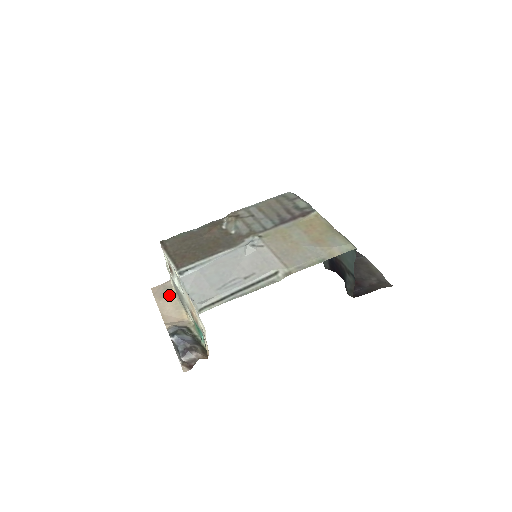
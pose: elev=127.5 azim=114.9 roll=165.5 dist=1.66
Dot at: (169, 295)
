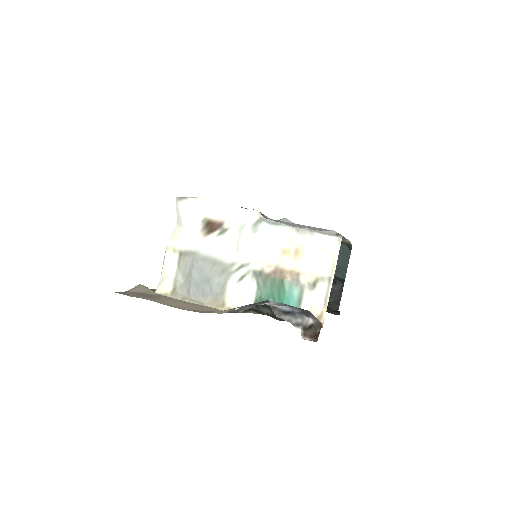
Dot at: (160, 296)
